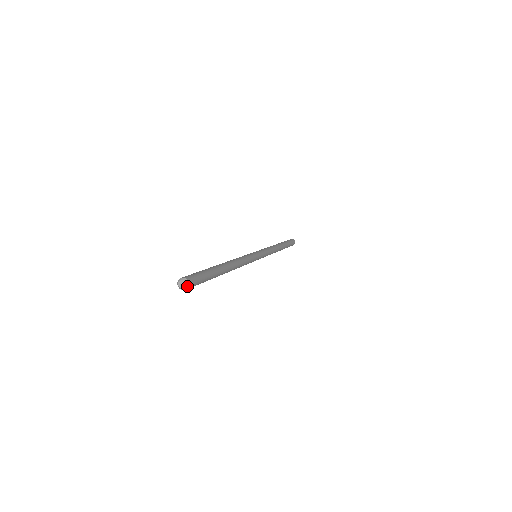
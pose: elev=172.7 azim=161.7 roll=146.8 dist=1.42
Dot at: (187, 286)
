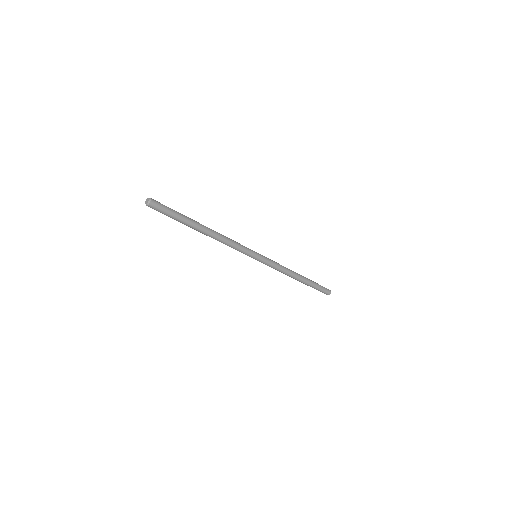
Dot at: (149, 201)
